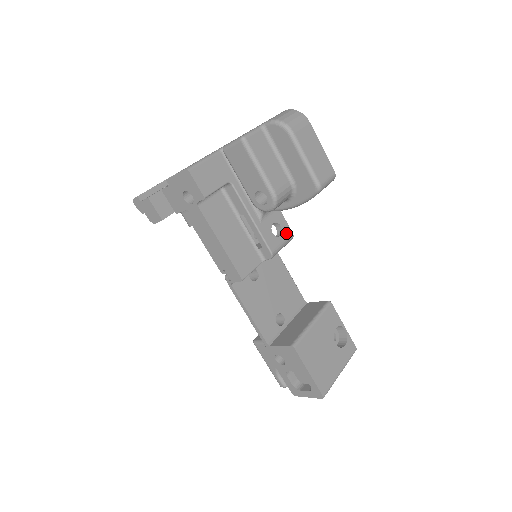
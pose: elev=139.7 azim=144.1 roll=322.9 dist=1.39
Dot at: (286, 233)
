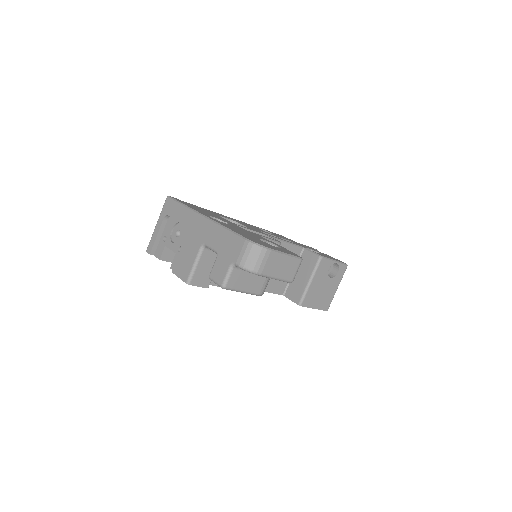
Dot at: occluded
